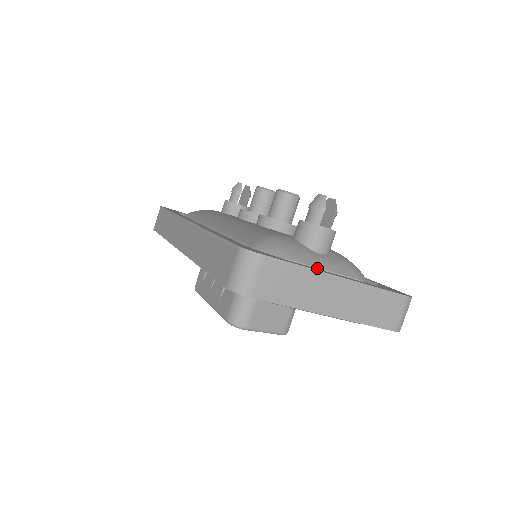
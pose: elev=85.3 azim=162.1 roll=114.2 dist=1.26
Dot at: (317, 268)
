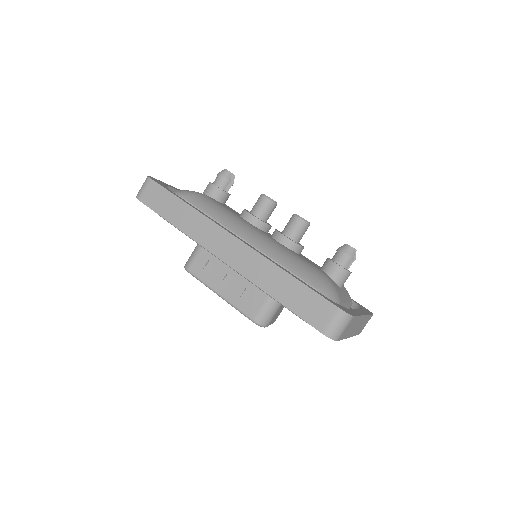
Dot at: (345, 303)
